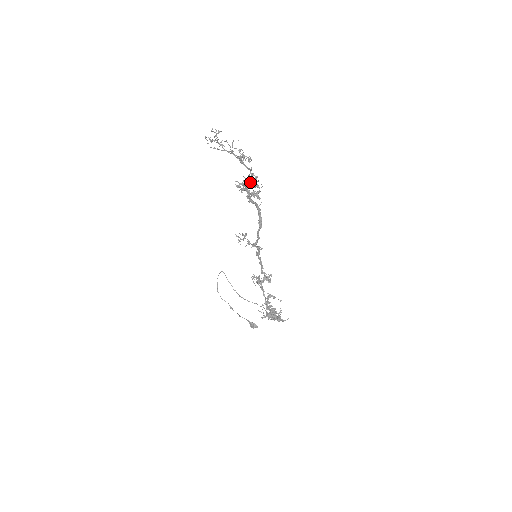
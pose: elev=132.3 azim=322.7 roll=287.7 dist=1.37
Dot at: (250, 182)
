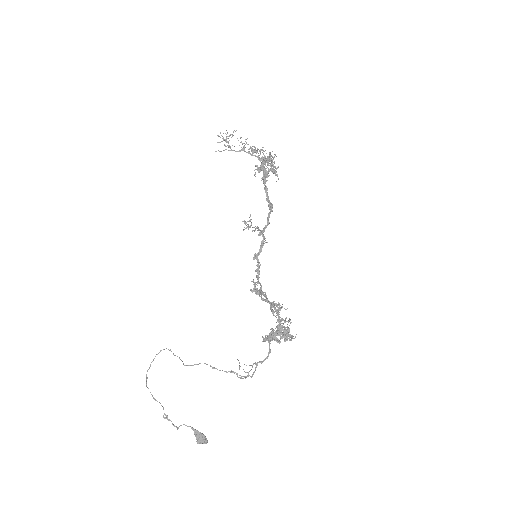
Dot at: occluded
